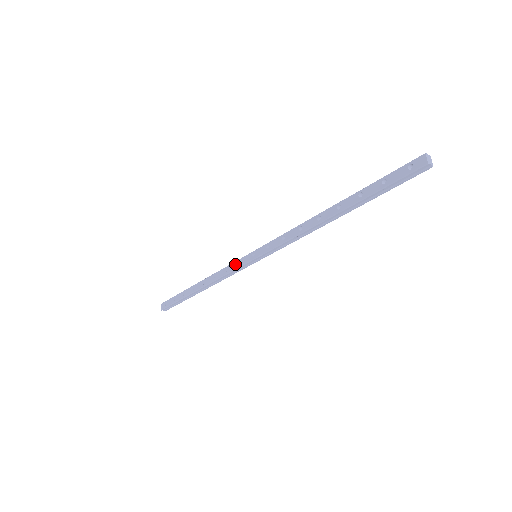
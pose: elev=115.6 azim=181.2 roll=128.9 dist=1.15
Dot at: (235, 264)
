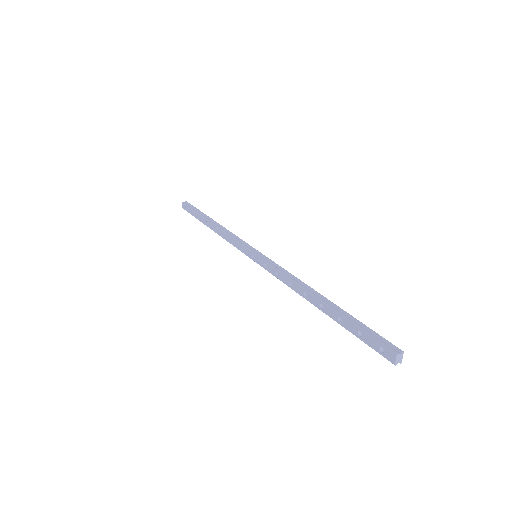
Dot at: (239, 246)
